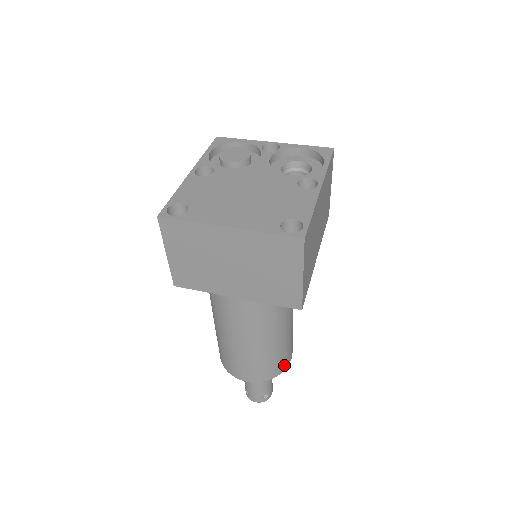
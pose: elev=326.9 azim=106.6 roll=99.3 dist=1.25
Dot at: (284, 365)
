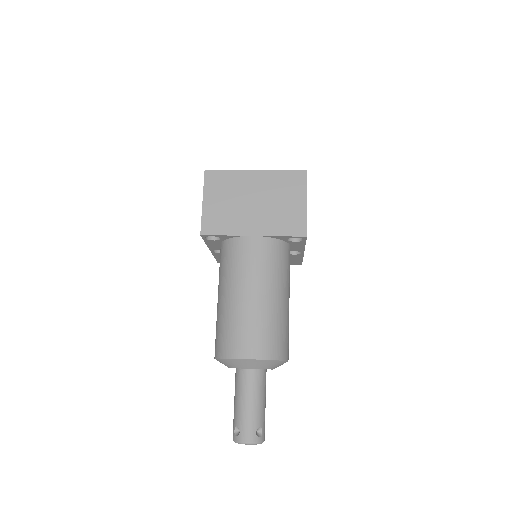
Dot at: (285, 352)
